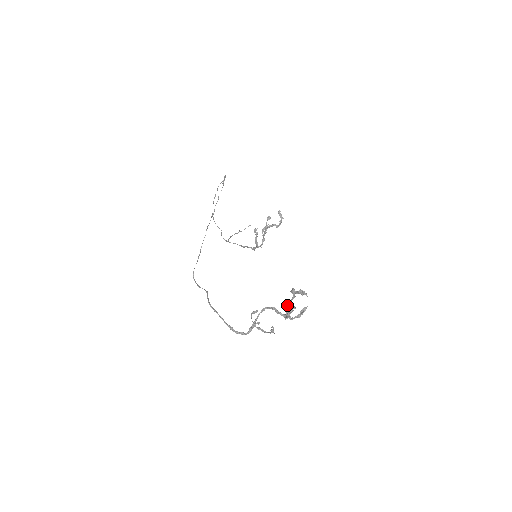
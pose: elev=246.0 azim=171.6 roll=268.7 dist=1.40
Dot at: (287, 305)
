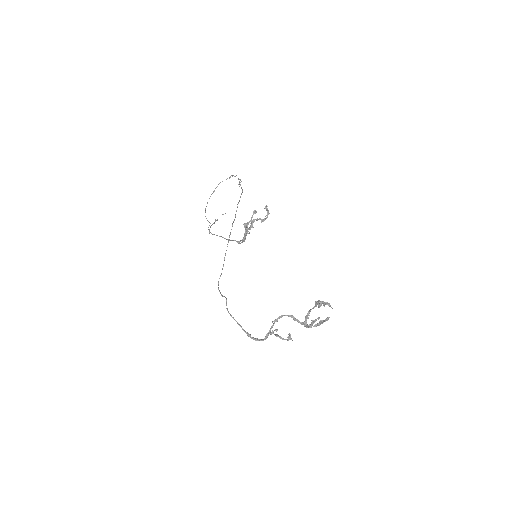
Dot at: (307, 314)
